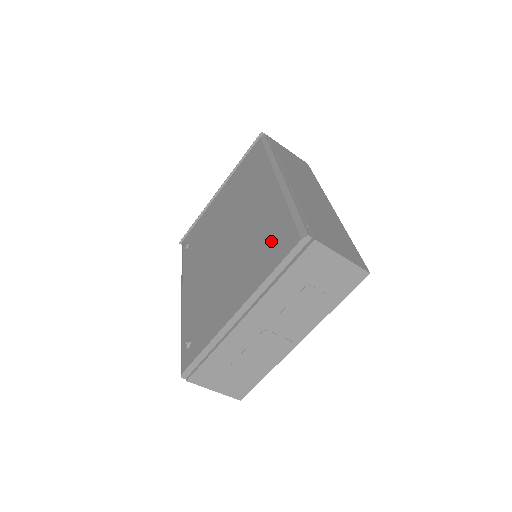
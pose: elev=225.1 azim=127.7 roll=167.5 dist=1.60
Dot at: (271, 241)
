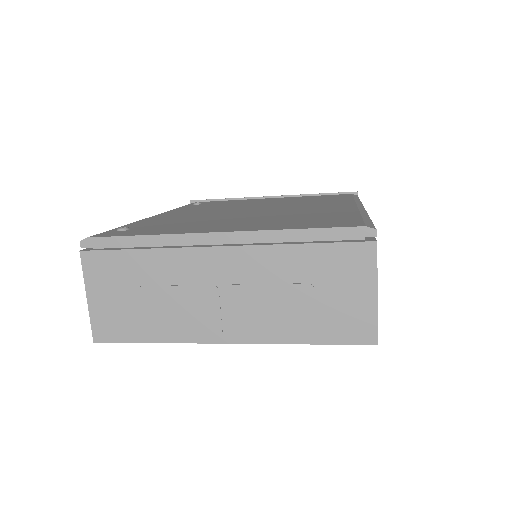
Dot at: (318, 219)
